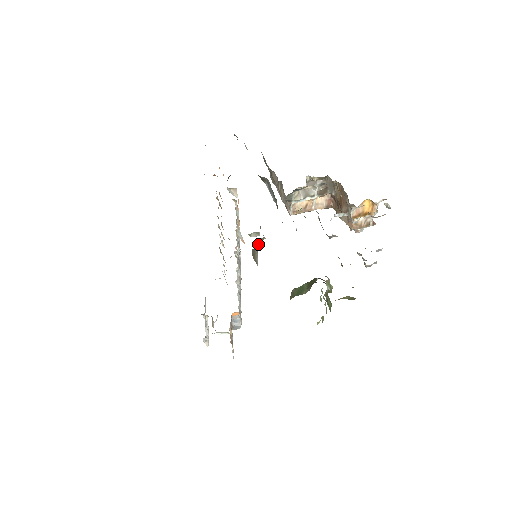
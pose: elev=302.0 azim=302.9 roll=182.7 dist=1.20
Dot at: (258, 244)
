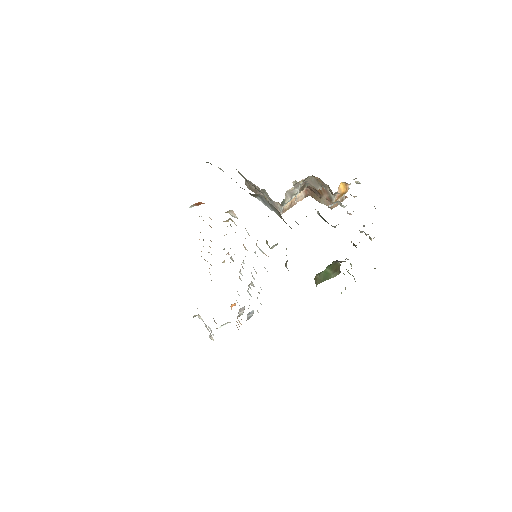
Dot at: occluded
